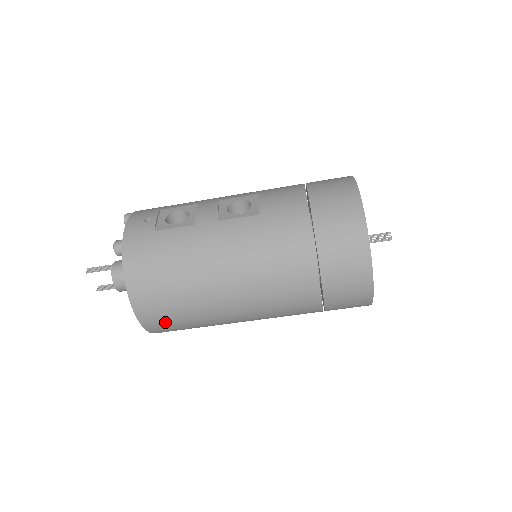
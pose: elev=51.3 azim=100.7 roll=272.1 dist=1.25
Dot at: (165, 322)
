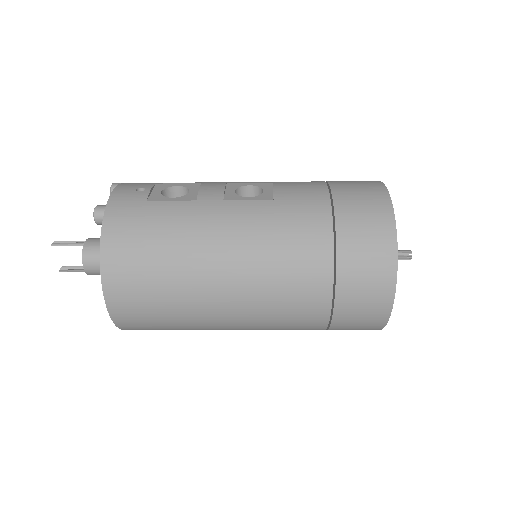
Dot at: (138, 312)
